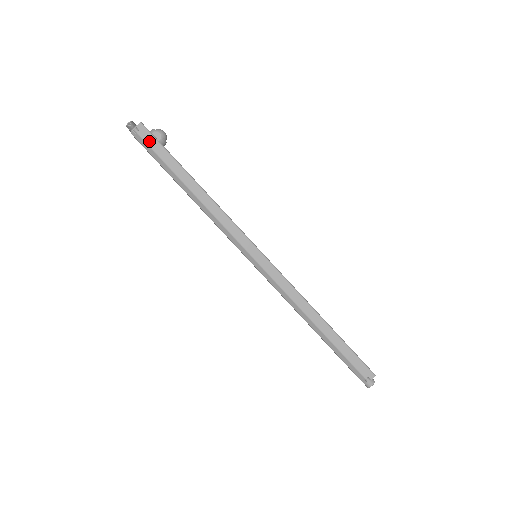
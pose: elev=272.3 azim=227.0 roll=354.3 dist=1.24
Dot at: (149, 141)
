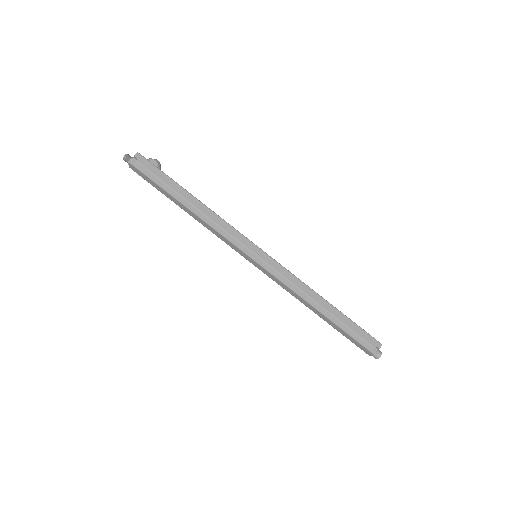
Dot at: (148, 167)
